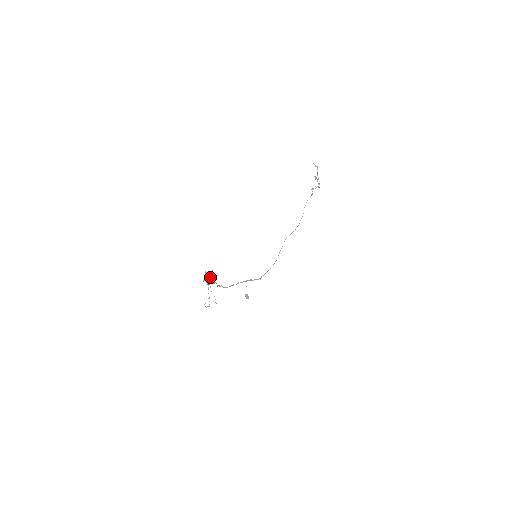
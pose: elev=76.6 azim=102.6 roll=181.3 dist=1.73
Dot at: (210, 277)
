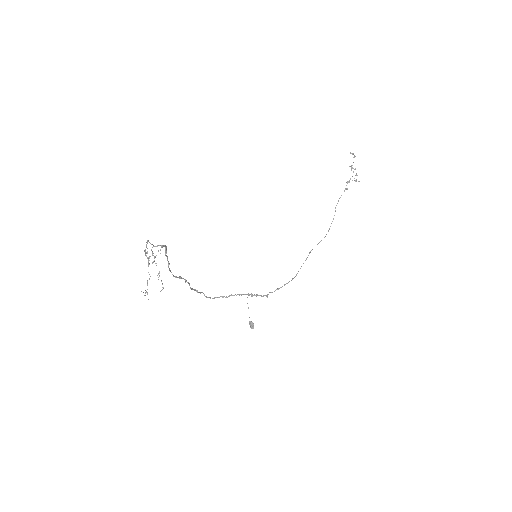
Dot at: (168, 262)
